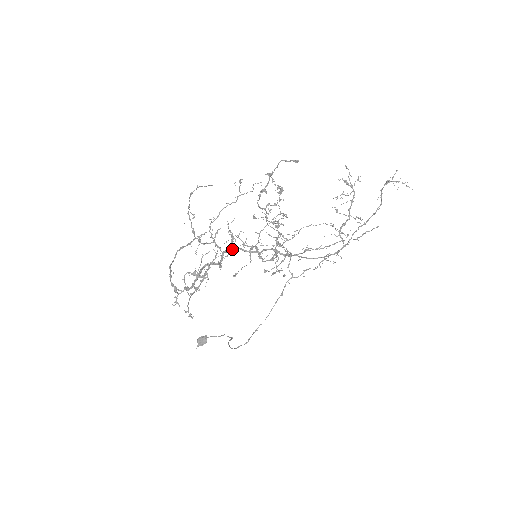
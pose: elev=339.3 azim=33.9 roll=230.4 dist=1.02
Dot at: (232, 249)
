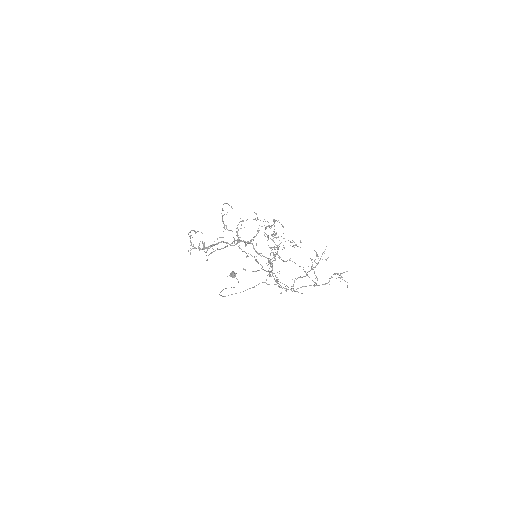
Dot at: (249, 242)
